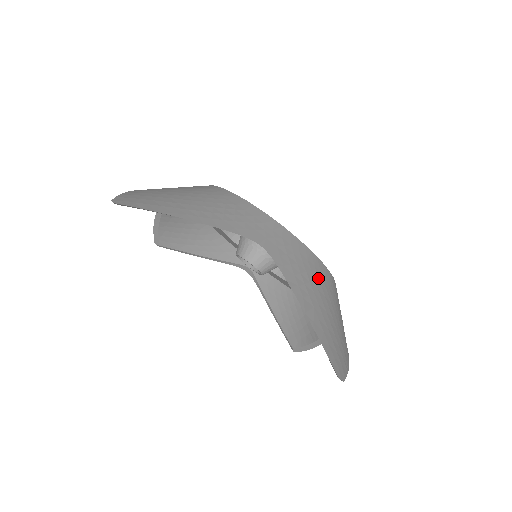
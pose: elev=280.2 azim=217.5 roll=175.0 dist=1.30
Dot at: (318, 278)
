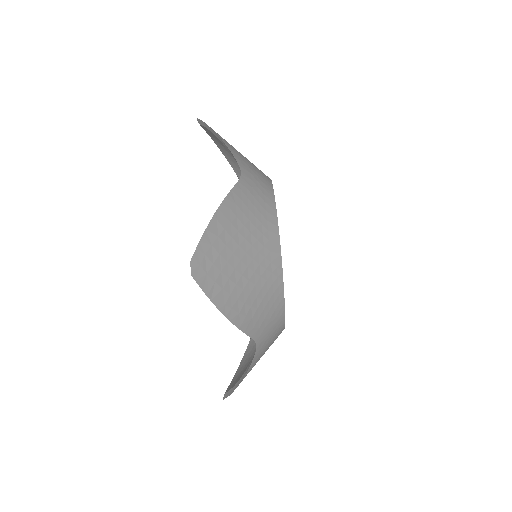
Dot at: (261, 235)
